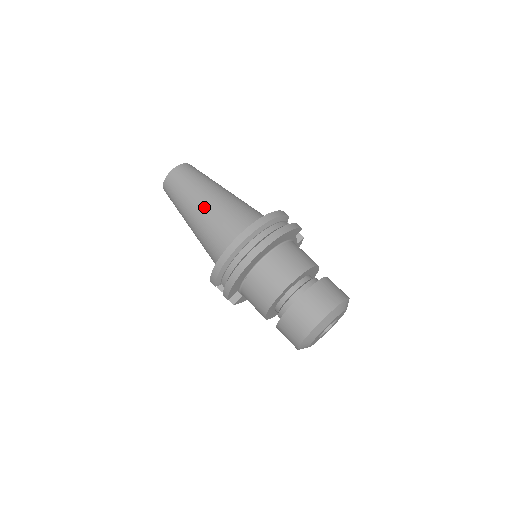
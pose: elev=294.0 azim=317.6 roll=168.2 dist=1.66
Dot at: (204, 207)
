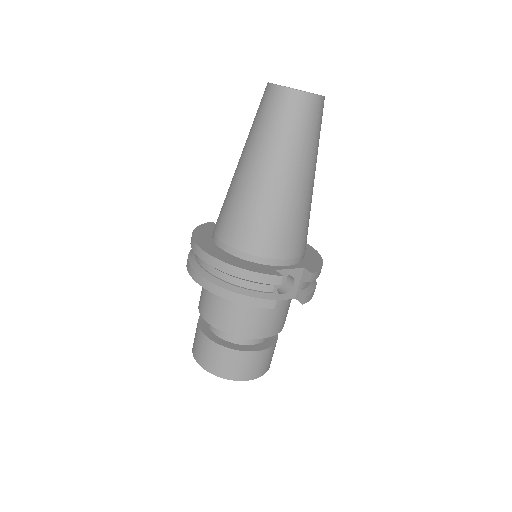
Dot at: (239, 172)
